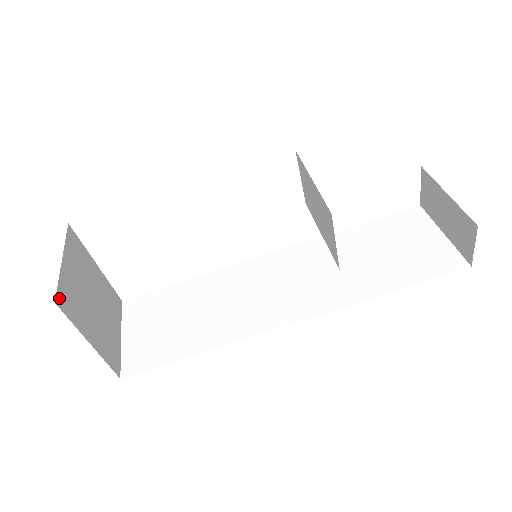
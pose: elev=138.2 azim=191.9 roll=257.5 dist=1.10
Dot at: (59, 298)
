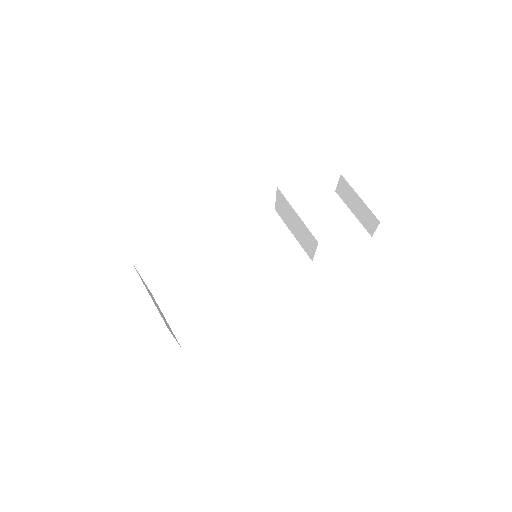
Dot at: occluded
